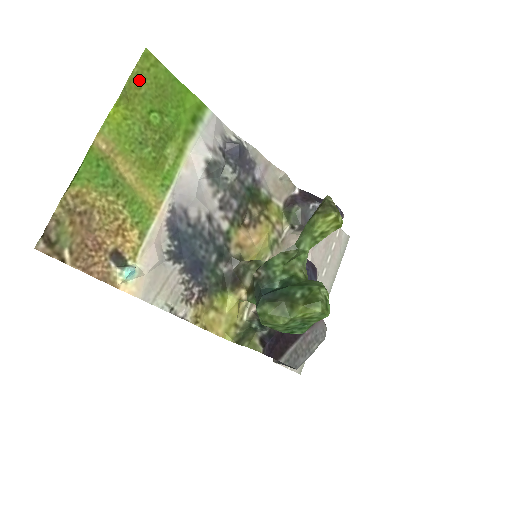
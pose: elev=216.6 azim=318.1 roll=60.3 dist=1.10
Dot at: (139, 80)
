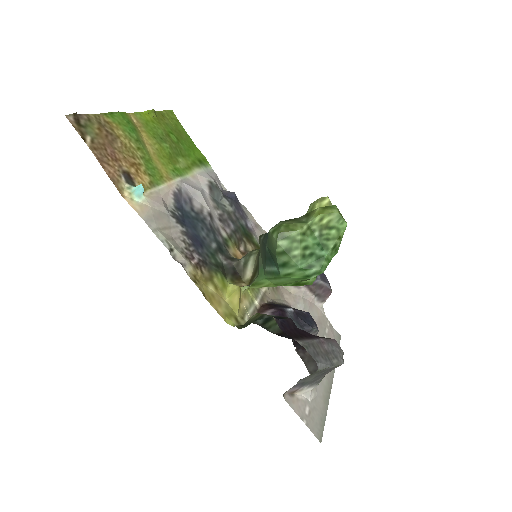
Dot at: (165, 117)
